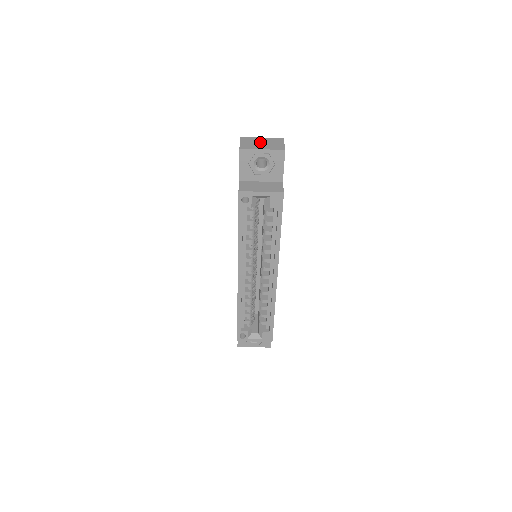
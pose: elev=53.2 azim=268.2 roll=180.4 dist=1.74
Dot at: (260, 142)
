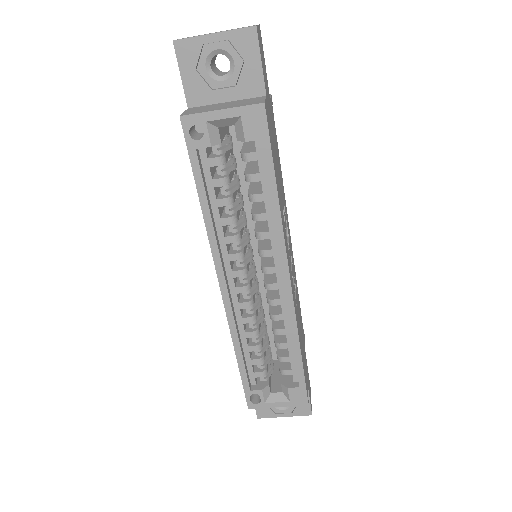
Dot at: (215, 32)
